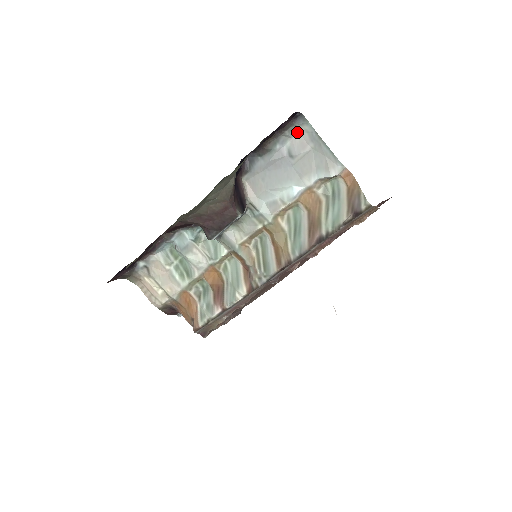
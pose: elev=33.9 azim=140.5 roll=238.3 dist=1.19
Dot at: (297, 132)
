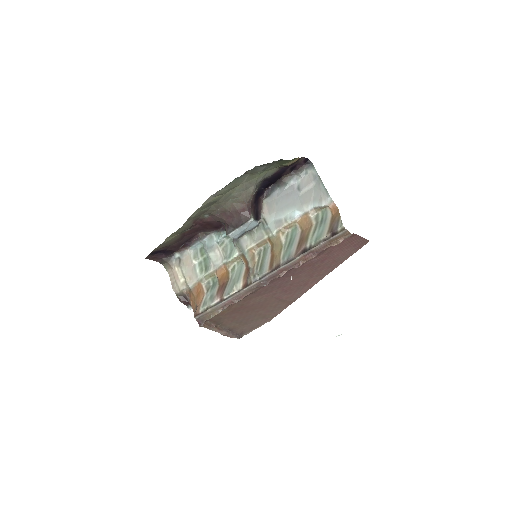
Dot at: (307, 175)
